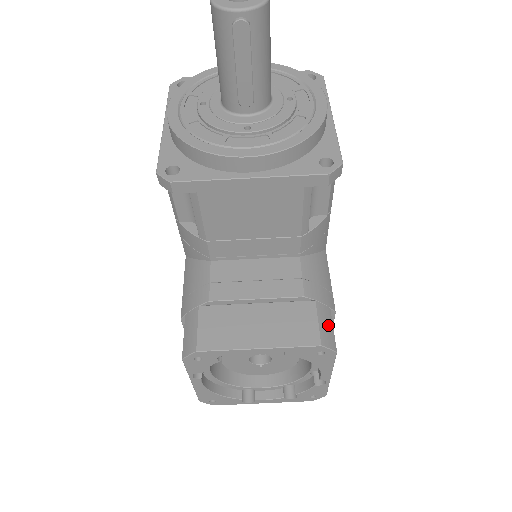
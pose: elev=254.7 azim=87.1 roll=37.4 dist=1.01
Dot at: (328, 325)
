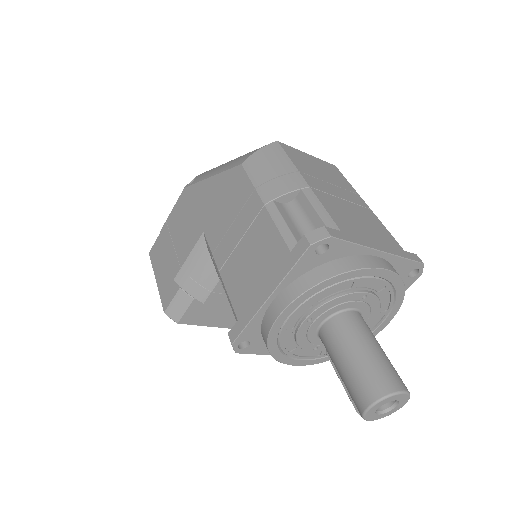
Dot at: occluded
